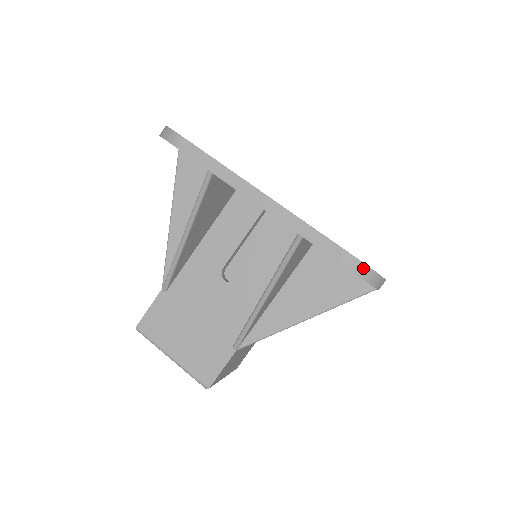
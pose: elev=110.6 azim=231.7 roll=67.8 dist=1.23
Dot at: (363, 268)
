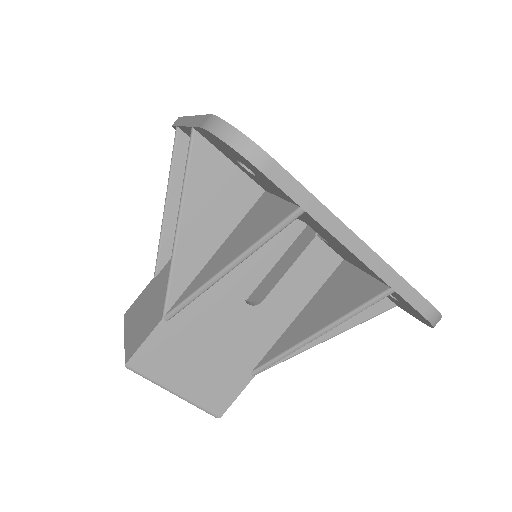
Dot at: (220, 124)
